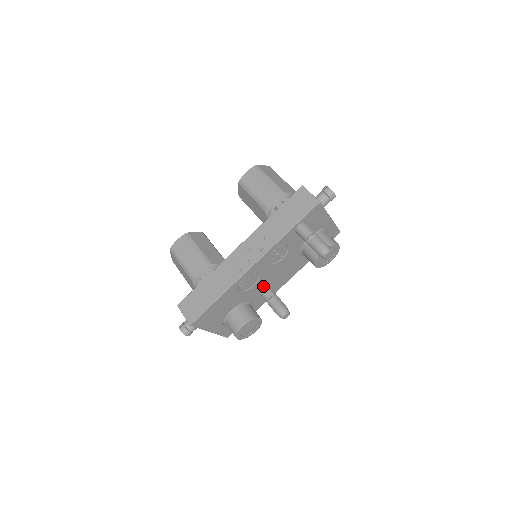
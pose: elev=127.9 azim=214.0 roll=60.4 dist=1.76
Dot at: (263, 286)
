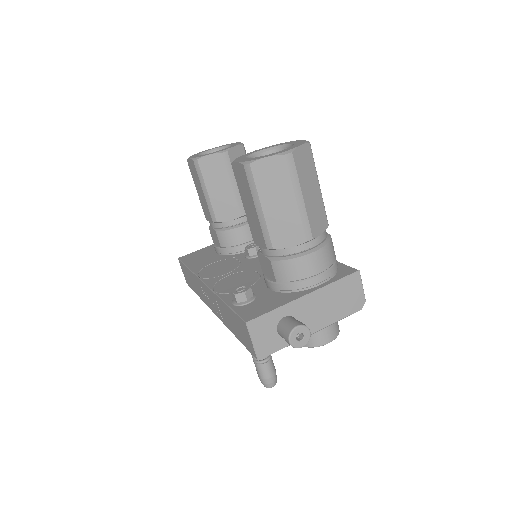
Dot at: occluded
